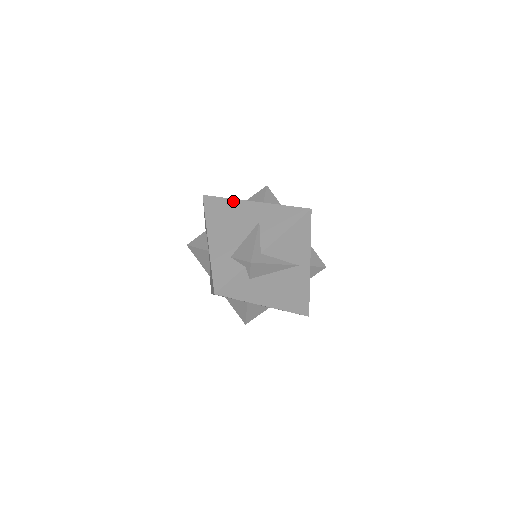
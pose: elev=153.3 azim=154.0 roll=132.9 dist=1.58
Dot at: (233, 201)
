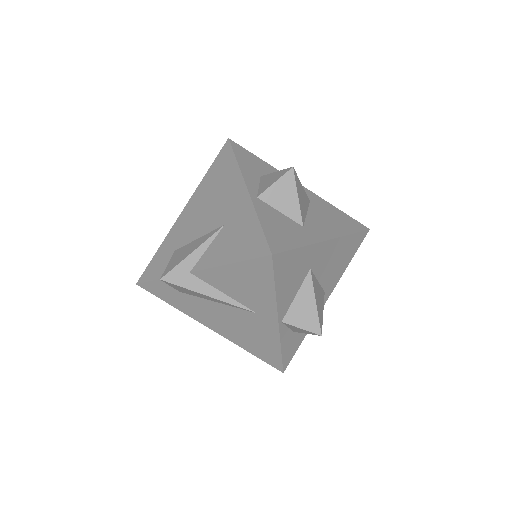
Dot at: (236, 170)
